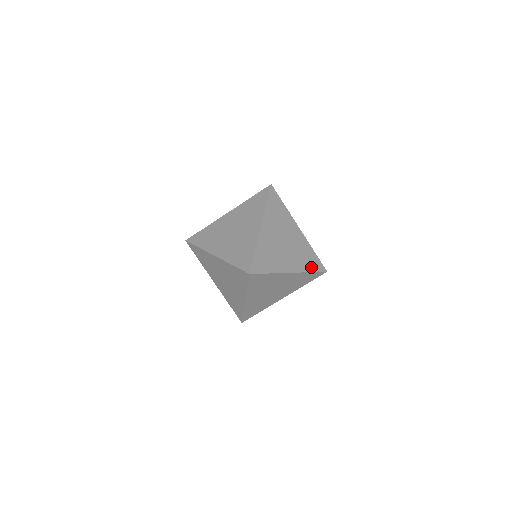
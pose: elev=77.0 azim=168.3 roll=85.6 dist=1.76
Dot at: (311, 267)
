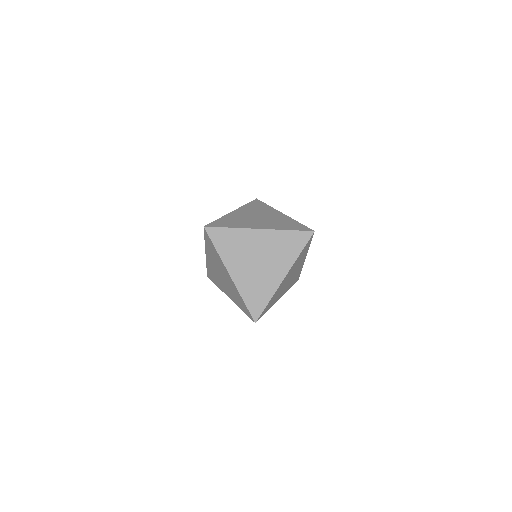
Dot at: occluded
